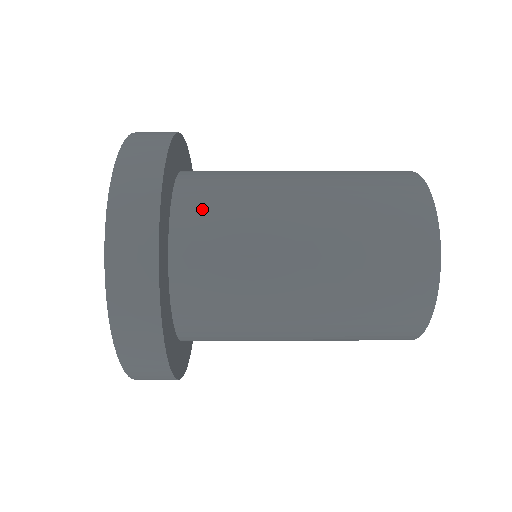
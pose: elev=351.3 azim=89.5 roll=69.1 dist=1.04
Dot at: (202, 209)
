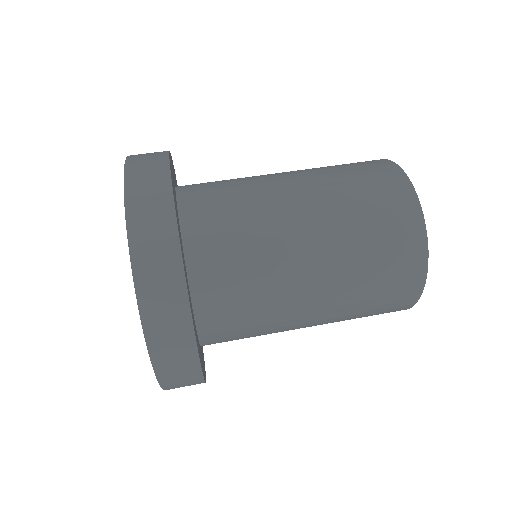
Dot at: (209, 217)
